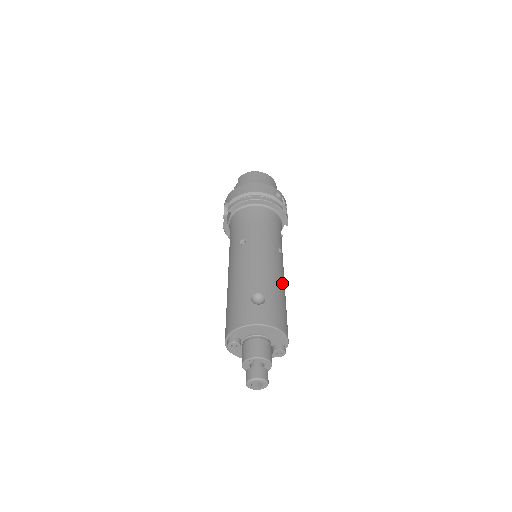
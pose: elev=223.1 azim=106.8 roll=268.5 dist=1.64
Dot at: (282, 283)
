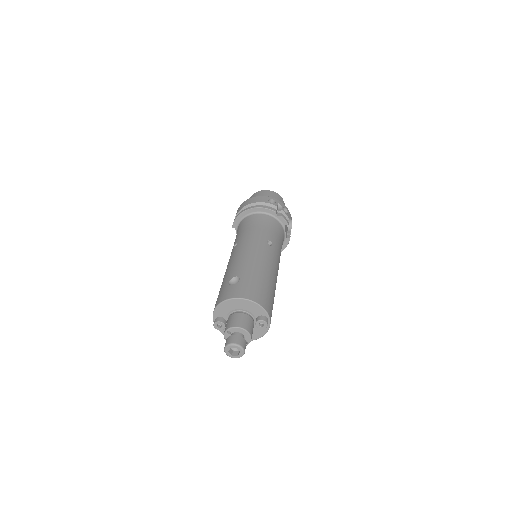
Dot at: (265, 267)
